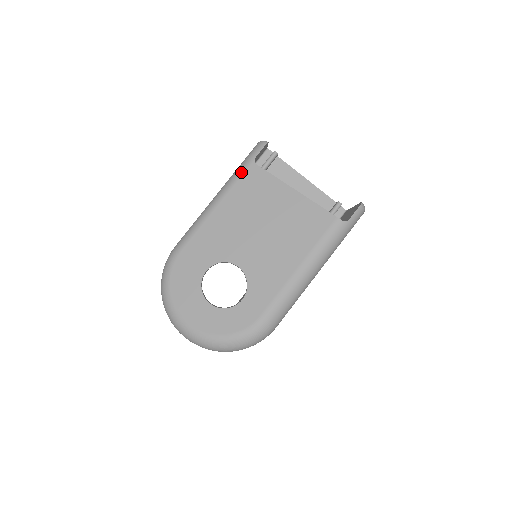
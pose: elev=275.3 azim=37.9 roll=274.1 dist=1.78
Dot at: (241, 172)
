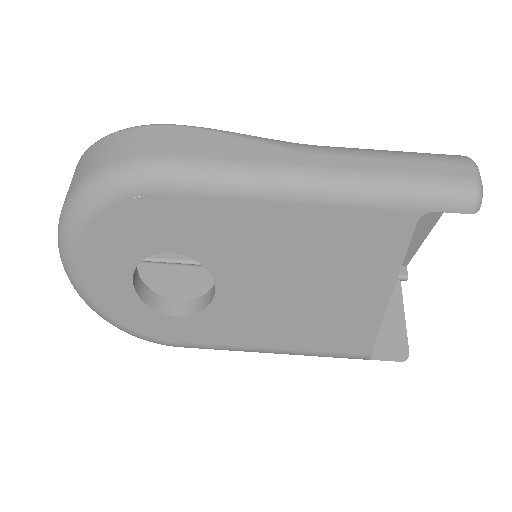
Dot at: (389, 203)
